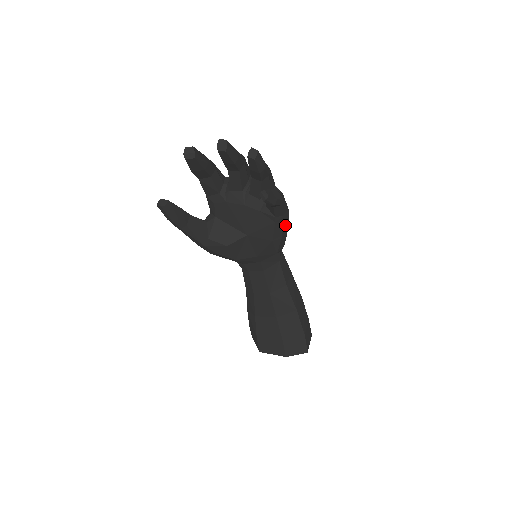
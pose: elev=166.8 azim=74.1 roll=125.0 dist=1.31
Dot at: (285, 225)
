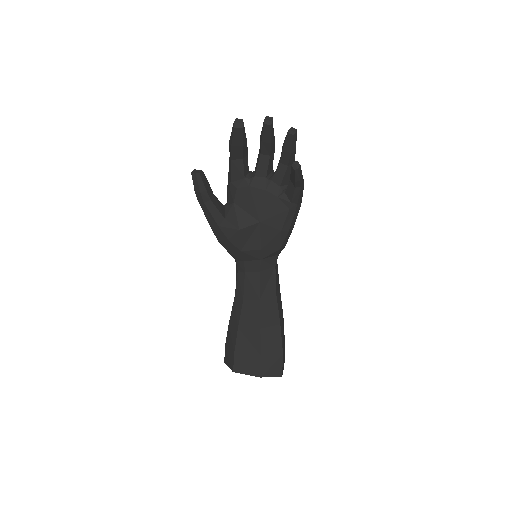
Dot at: (294, 218)
